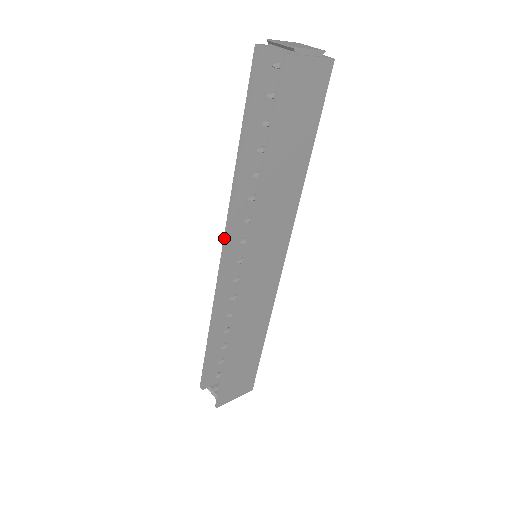
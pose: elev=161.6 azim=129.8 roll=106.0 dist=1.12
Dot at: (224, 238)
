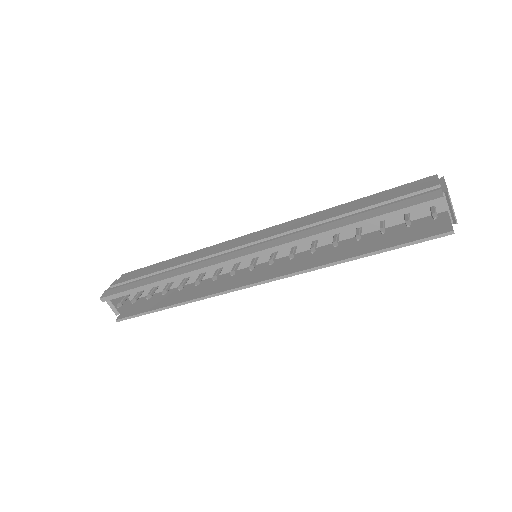
Dot at: (257, 253)
